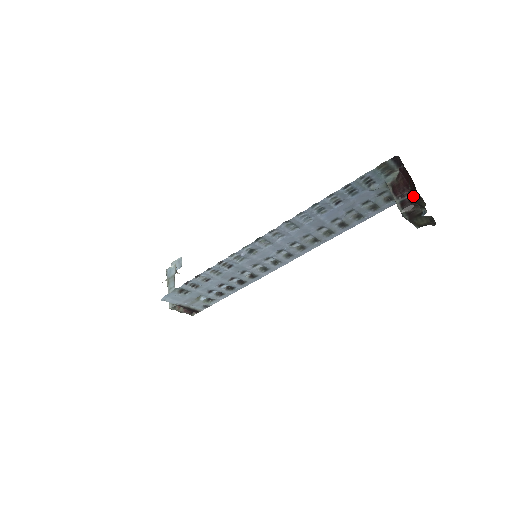
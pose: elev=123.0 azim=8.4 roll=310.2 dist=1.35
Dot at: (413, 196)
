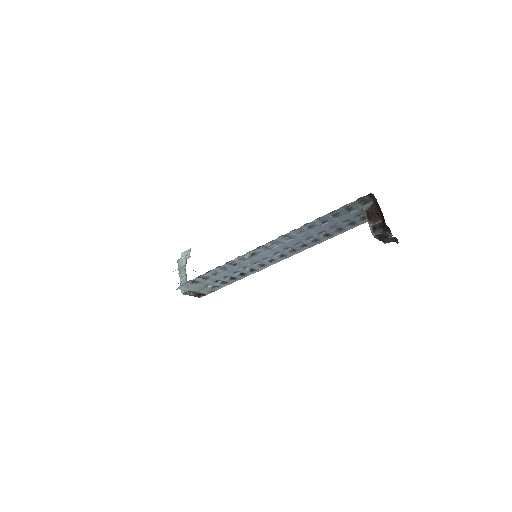
Dot at: (382, 224)
